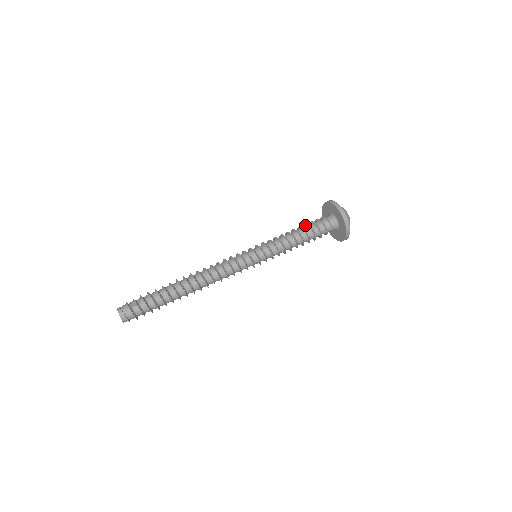
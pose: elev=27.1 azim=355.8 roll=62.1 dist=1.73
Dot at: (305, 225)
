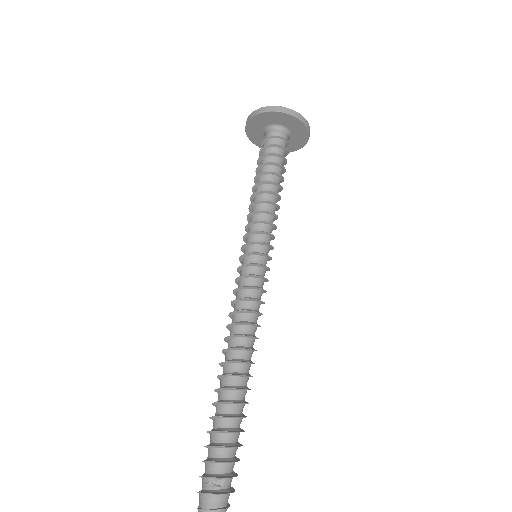
Dot at: (264, 165)
